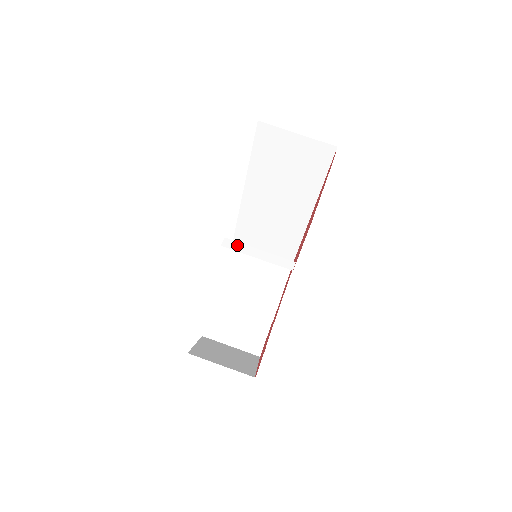
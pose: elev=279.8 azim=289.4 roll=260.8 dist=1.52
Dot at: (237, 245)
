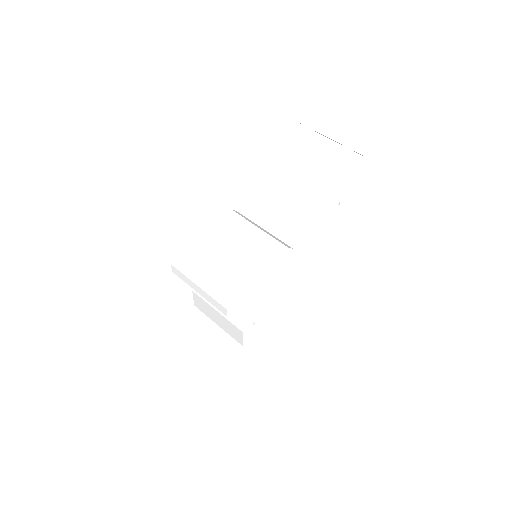
Dot at: (245, 217)
